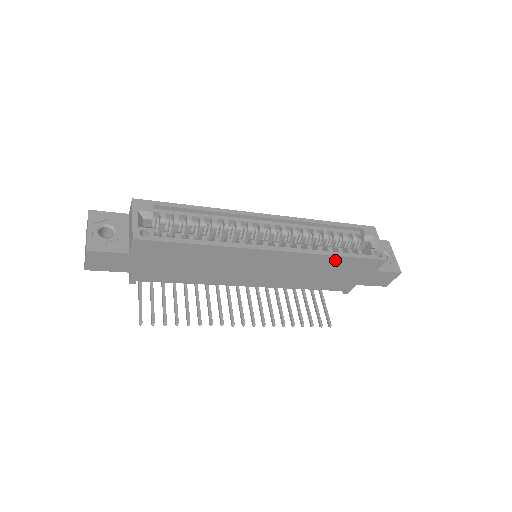
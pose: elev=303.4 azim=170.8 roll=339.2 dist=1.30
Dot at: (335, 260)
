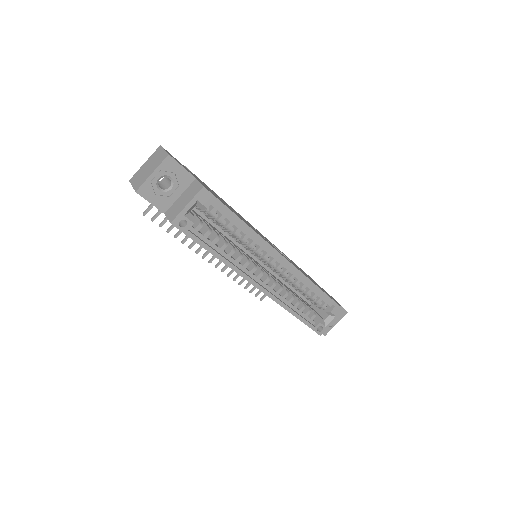
Dot at: occluded
